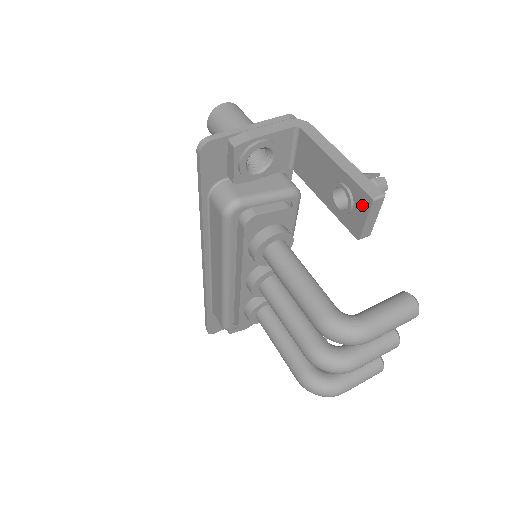
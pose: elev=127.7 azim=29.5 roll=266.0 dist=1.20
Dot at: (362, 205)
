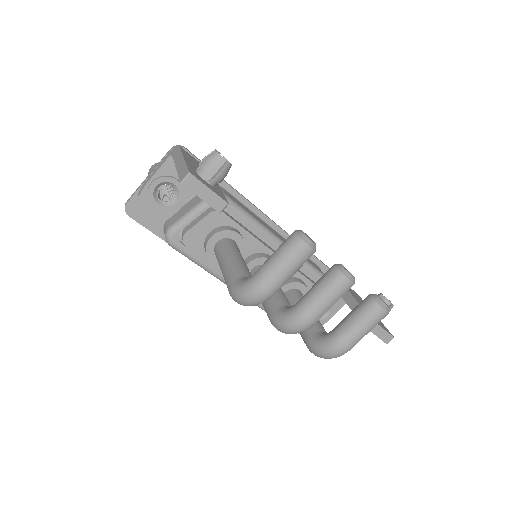
Dot at: occluded
